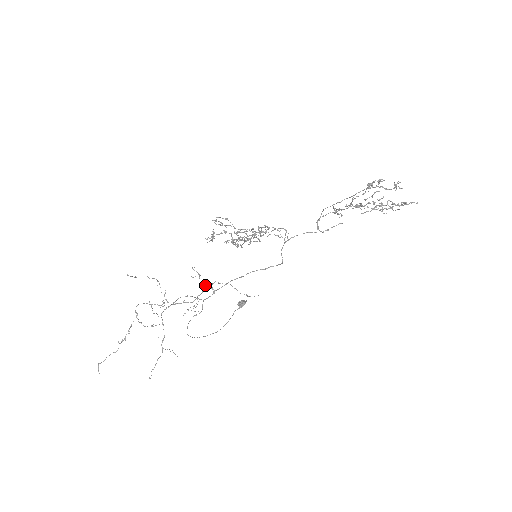
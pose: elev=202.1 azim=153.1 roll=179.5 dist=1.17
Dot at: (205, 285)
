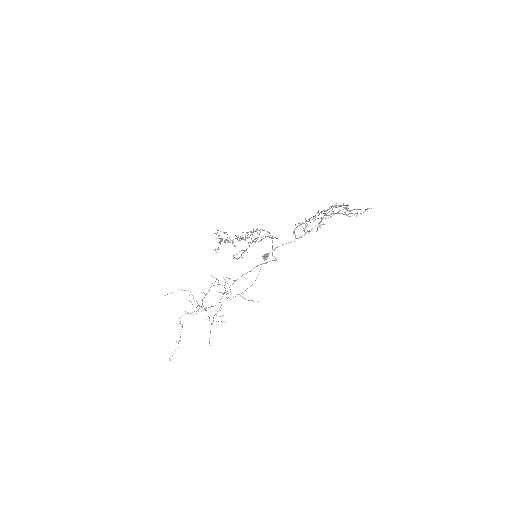
Dot at: (224, 287)
